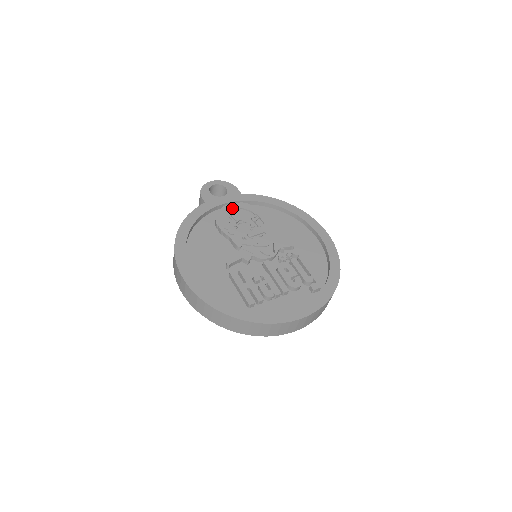
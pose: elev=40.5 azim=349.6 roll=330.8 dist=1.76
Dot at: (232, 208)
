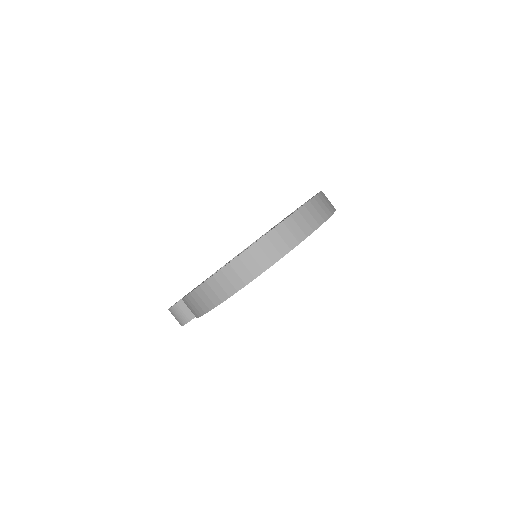
Dot at: occluded
